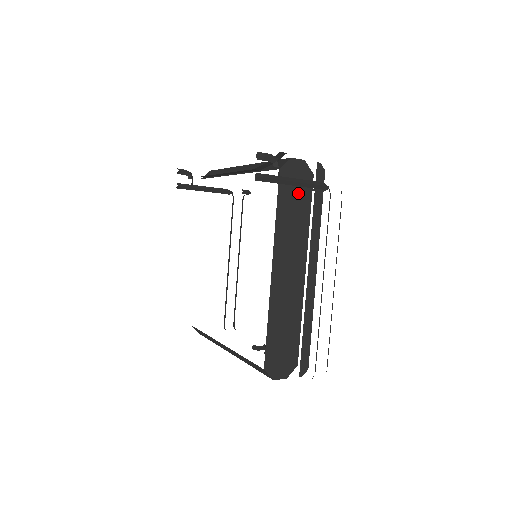
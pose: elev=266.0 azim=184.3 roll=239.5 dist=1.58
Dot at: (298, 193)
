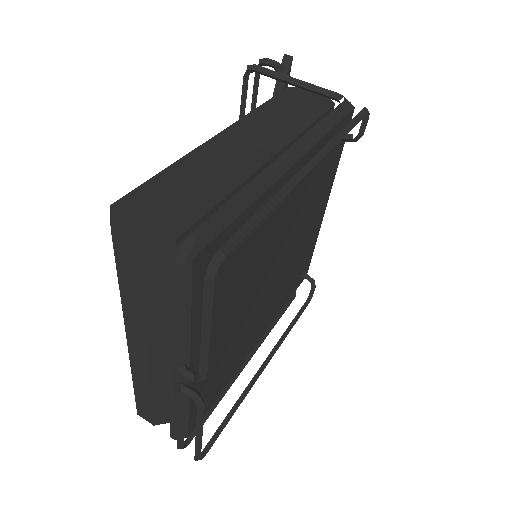
Dot at: (304, 106)
